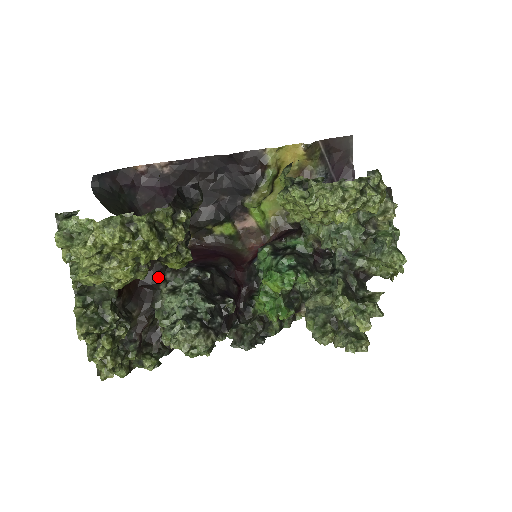
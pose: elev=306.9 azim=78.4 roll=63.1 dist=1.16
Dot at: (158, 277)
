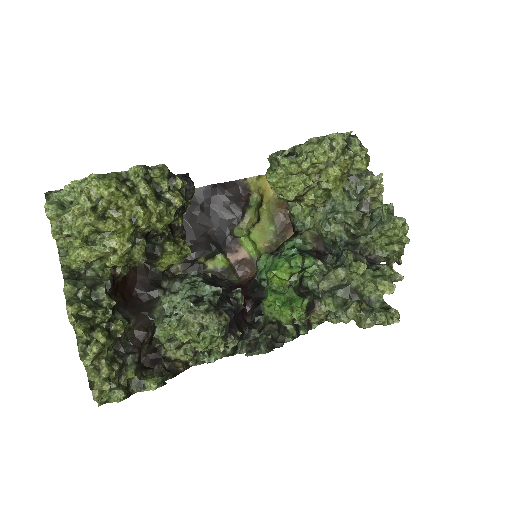
Dot at: (154, 284)
